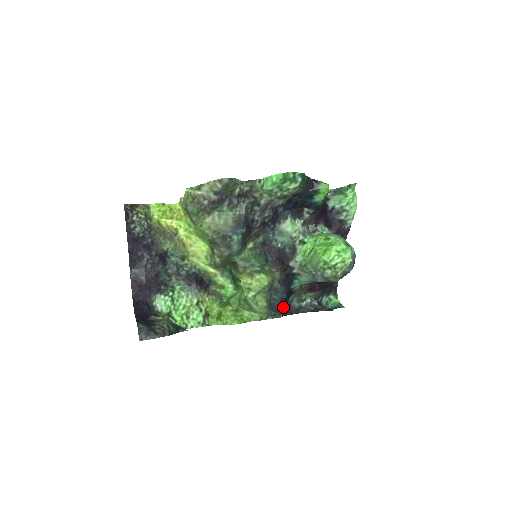
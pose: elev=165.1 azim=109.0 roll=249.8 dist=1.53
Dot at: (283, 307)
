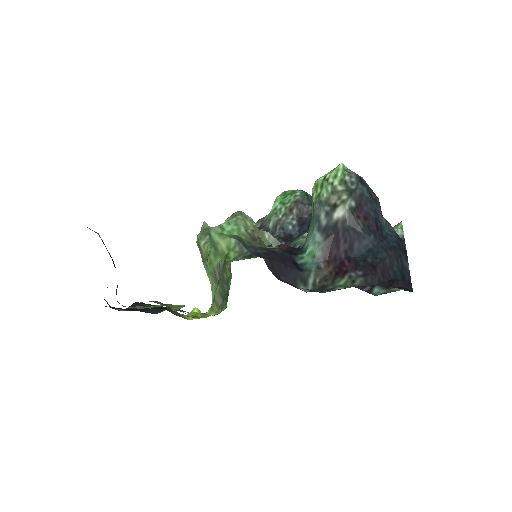
Dot at: (271, 258)
